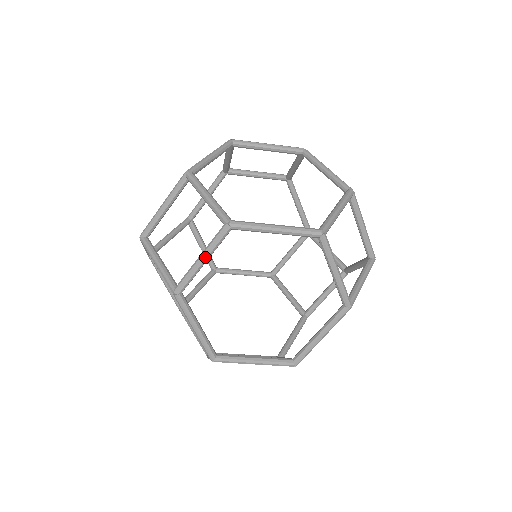
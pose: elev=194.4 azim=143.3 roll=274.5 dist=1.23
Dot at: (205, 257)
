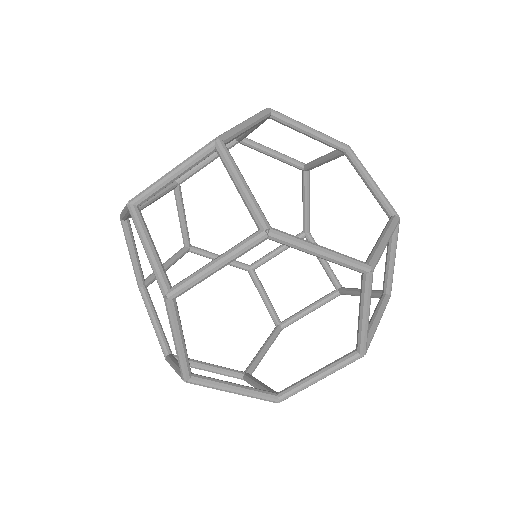
Dot at: (222, 264)
